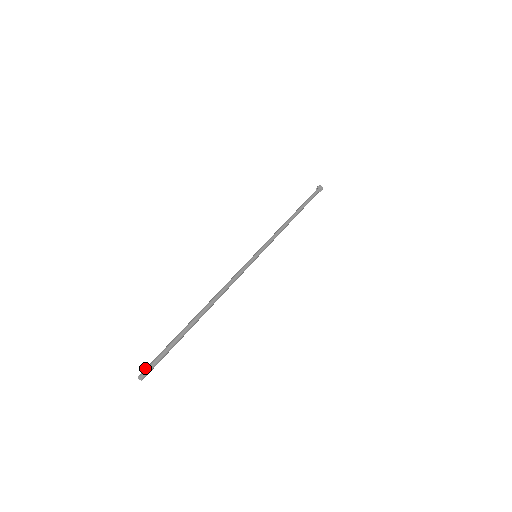
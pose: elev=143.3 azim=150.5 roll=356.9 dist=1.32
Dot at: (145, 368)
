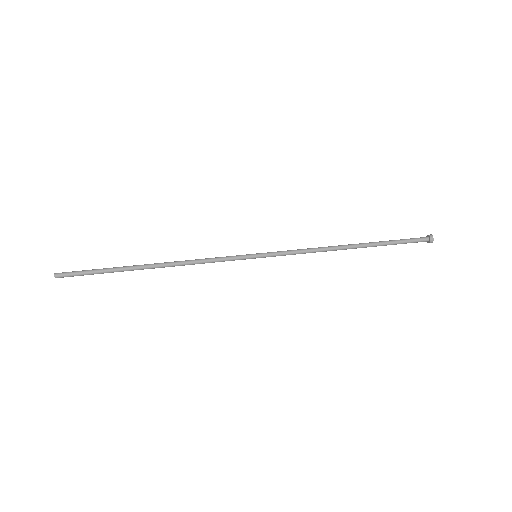
Dot at: (66, 273)
